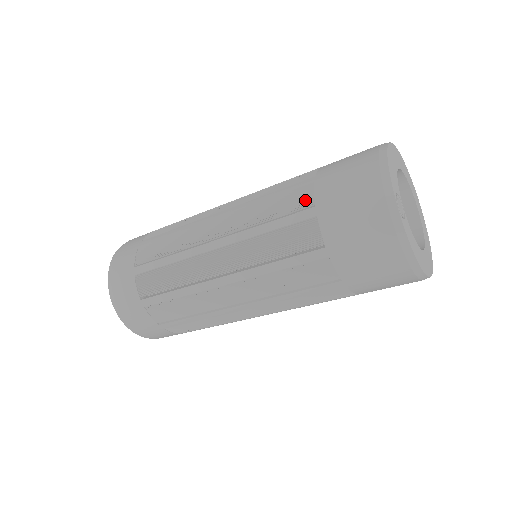
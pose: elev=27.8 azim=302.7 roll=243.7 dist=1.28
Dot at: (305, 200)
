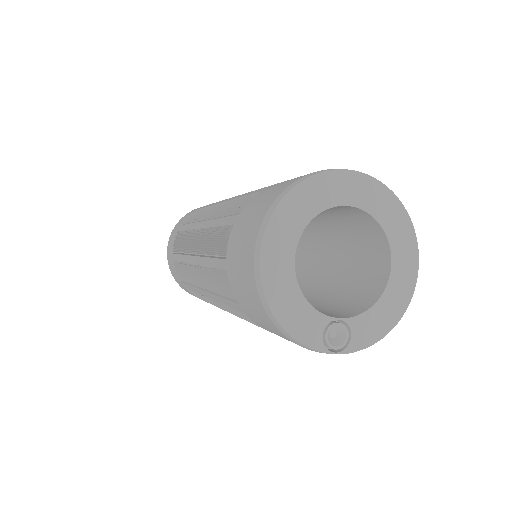
Dot at: occluded
